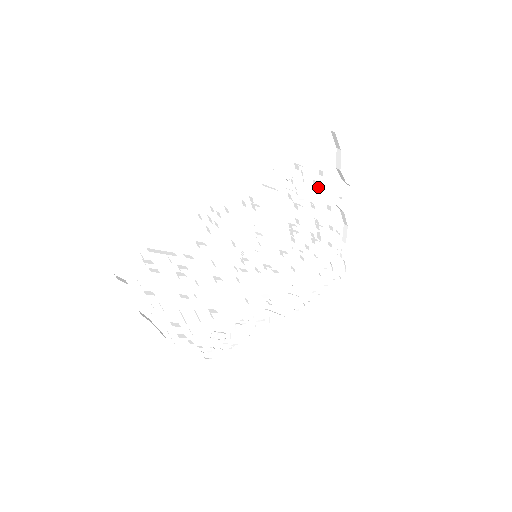
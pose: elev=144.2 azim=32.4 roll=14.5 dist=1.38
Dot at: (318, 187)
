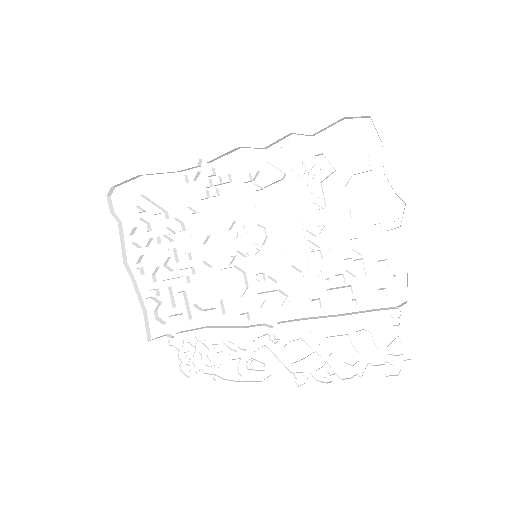
Dot at: (354, 193)
